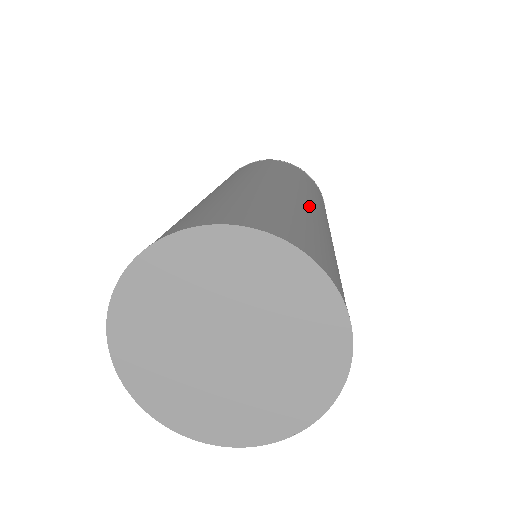
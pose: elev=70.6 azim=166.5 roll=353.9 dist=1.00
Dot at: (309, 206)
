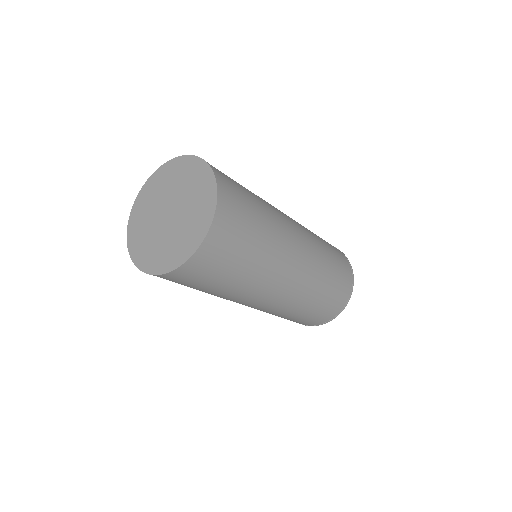
Dot at: (287, 228)
